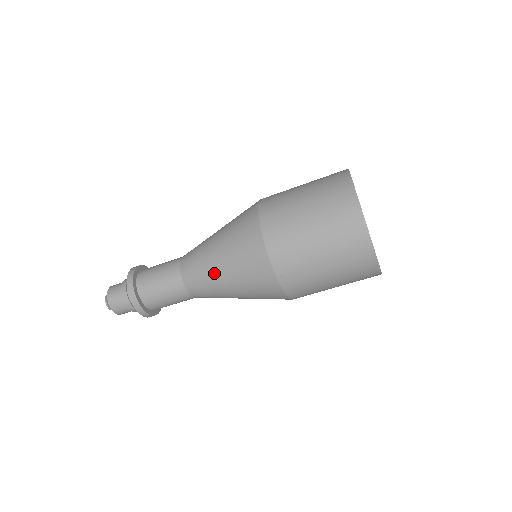
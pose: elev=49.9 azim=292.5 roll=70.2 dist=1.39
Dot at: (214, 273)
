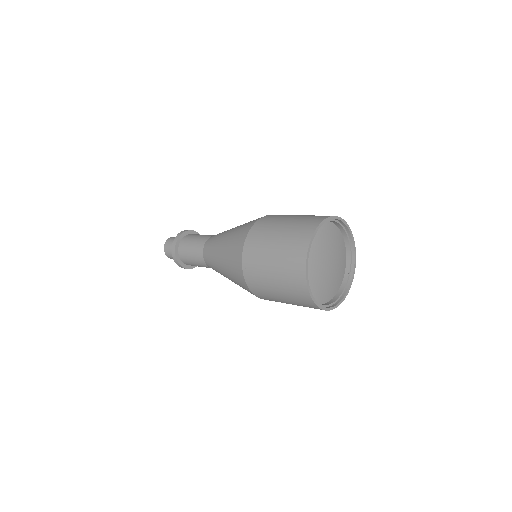
Dot at: occluded
